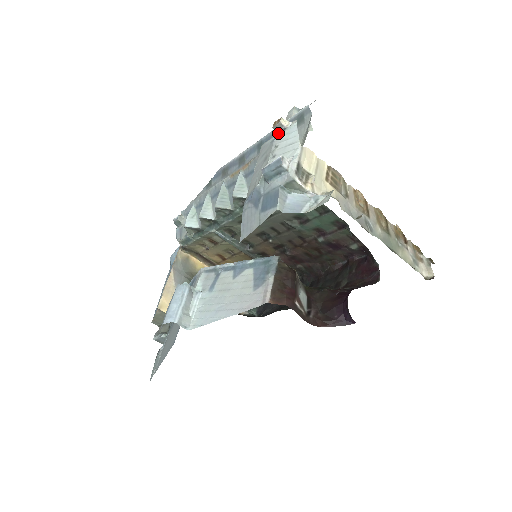
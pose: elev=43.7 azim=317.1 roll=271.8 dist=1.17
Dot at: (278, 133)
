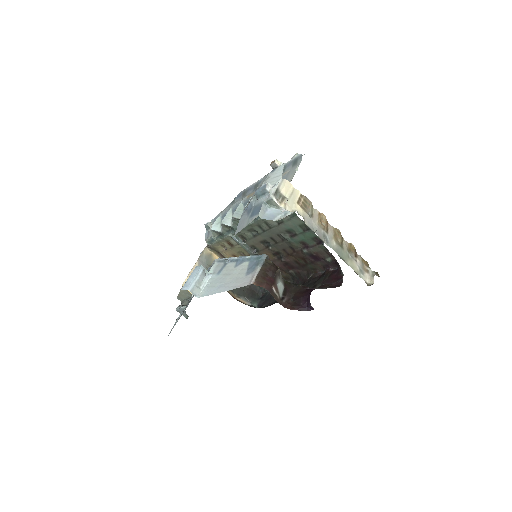
Dot at: (273, 169)
